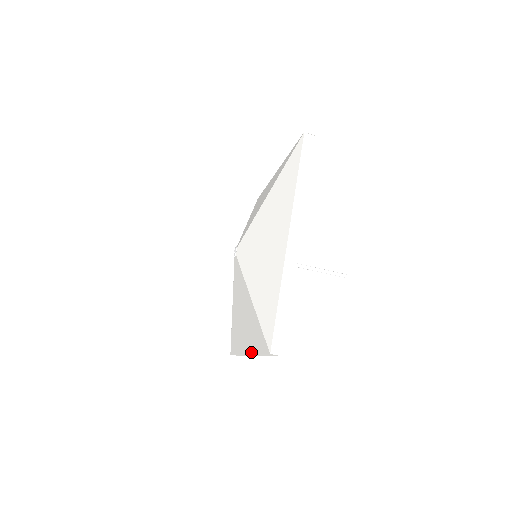
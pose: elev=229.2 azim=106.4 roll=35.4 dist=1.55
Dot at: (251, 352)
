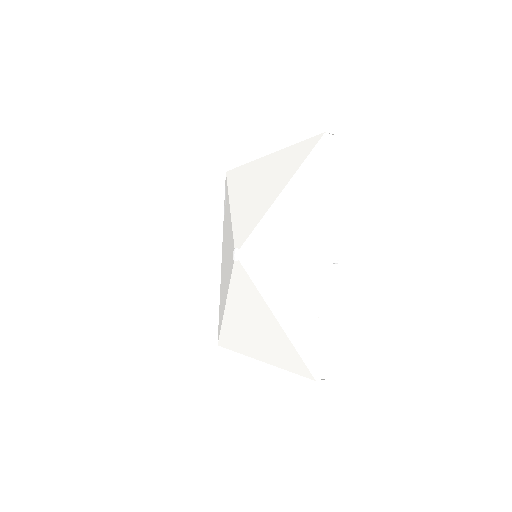
Dot at: (270, 363)
